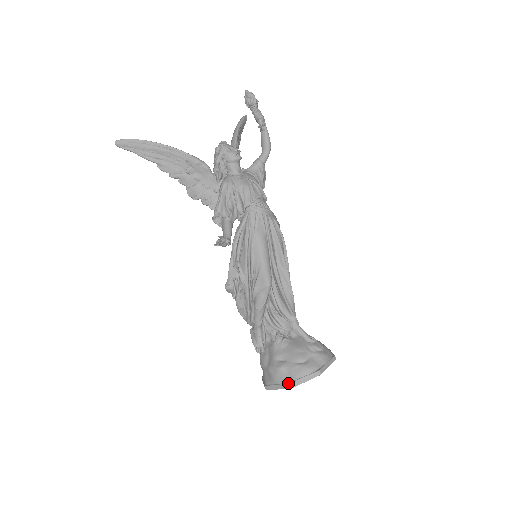
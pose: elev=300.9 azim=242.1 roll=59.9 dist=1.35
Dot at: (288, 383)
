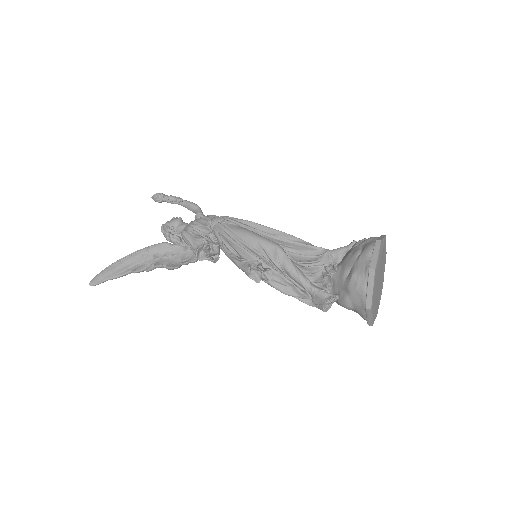
Dot at: (368, 271)
